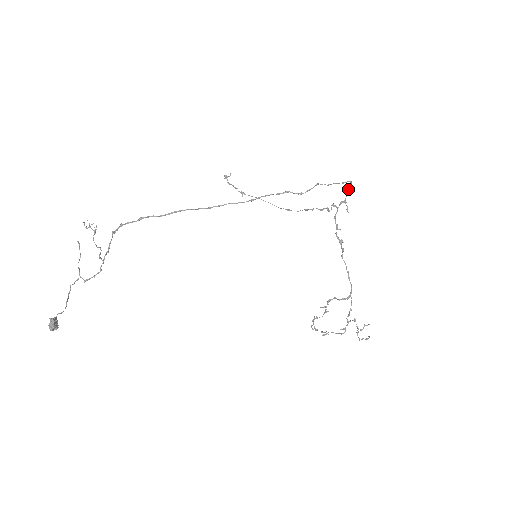
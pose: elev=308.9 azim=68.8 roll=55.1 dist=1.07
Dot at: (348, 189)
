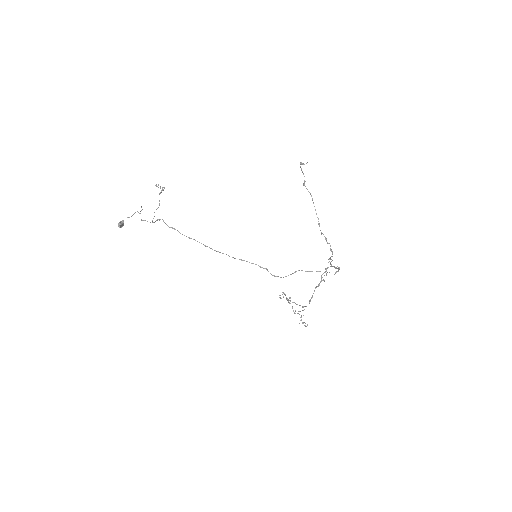
Dot at: (339, 268)
